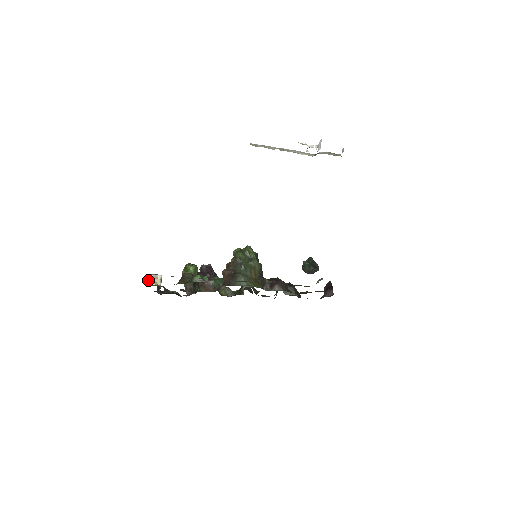
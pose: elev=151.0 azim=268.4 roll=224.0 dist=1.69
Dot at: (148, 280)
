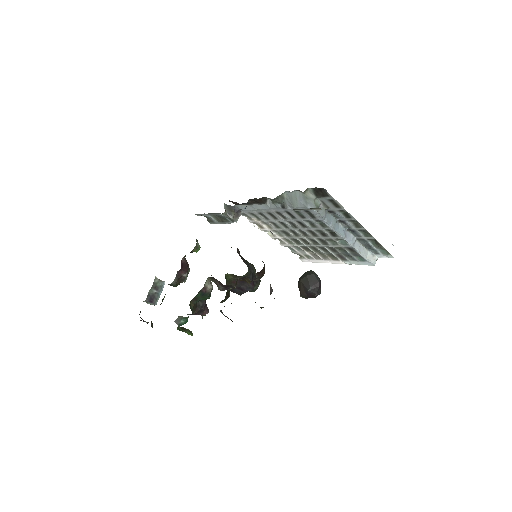
Dot at: occluded
